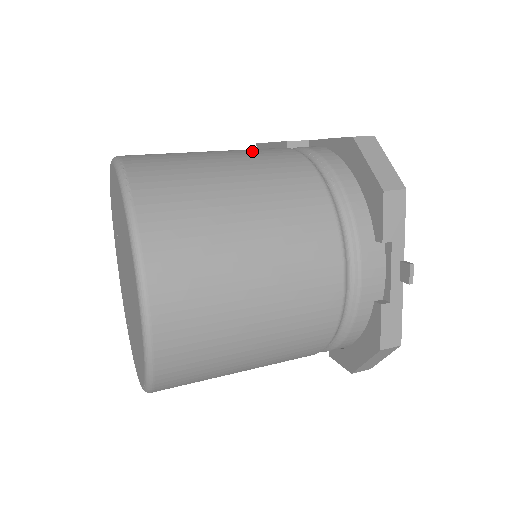
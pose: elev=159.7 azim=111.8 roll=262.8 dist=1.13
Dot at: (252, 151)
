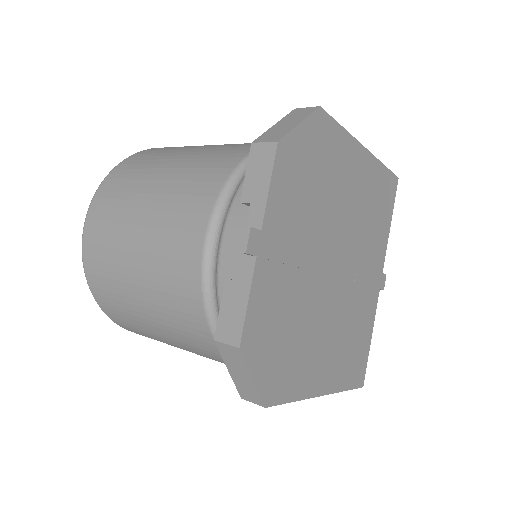
Dot at: occluded
